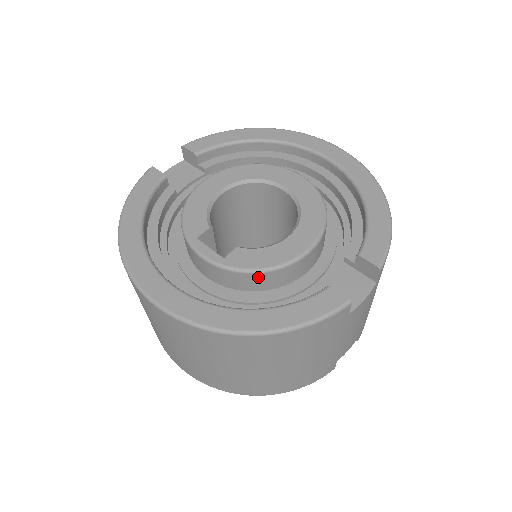
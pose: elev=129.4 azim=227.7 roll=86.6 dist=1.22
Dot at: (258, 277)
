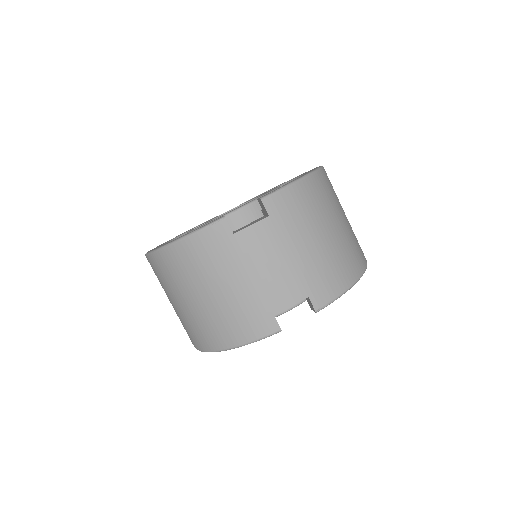
Dot at: occluded
